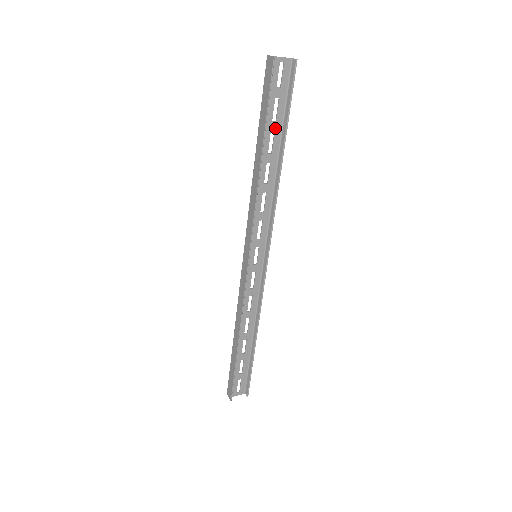
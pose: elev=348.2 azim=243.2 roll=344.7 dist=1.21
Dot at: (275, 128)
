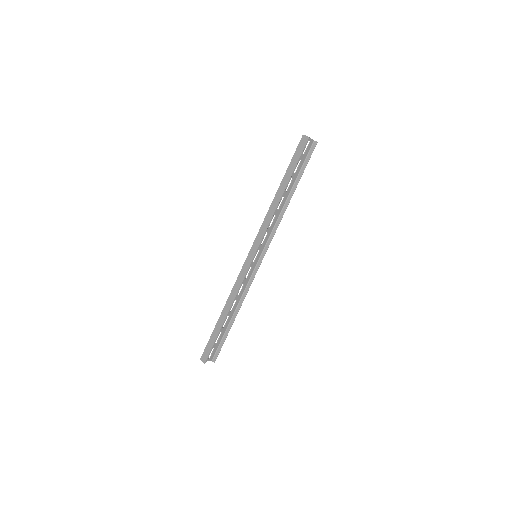
Dot at: (294, 177)
